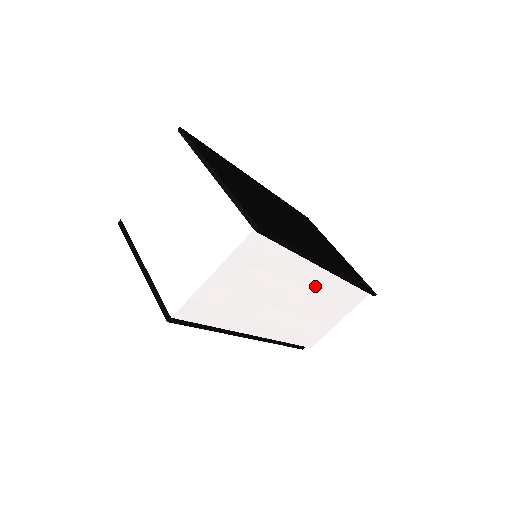
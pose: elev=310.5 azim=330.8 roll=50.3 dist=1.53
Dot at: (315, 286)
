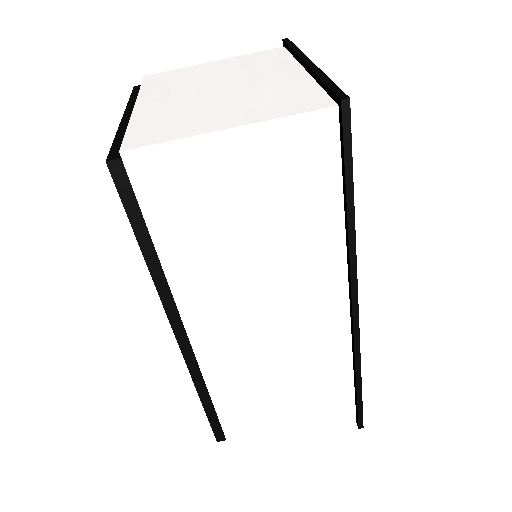
Dot at: (316, 326)
